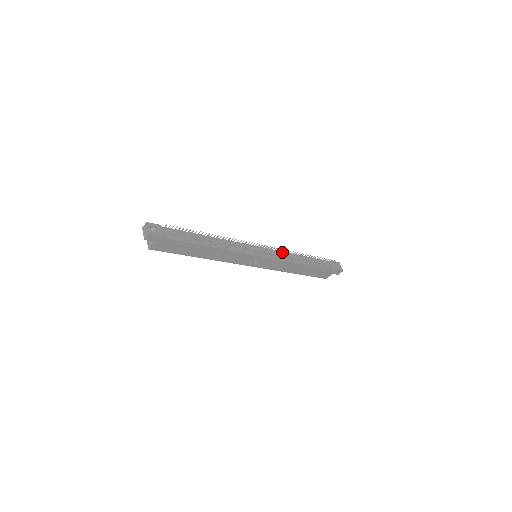
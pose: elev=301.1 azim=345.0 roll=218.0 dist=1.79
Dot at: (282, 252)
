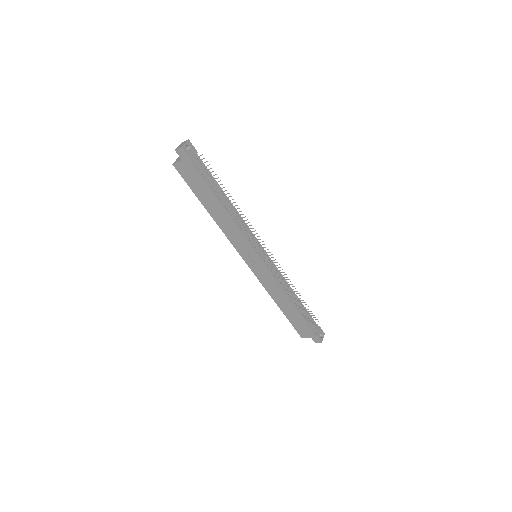
Dot at: (281, 274)
